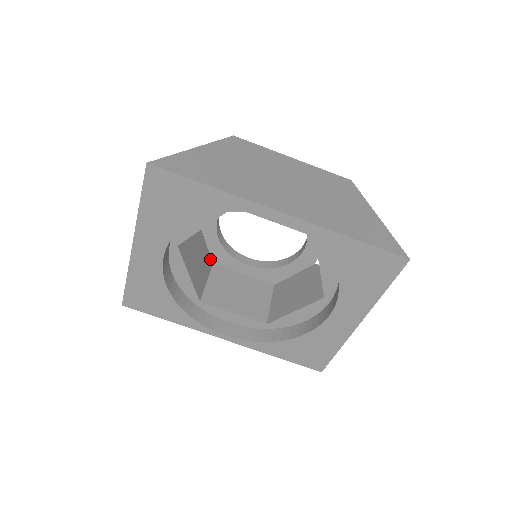
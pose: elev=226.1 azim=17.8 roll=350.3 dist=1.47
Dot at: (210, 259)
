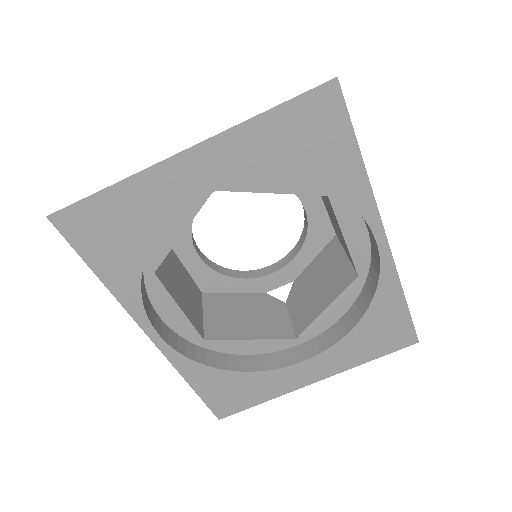
Dot at: occluded
